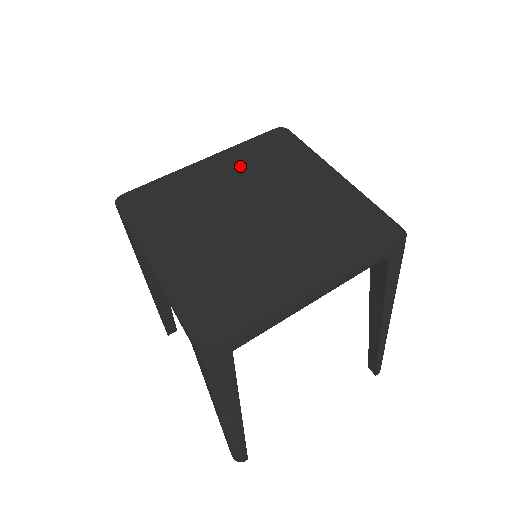
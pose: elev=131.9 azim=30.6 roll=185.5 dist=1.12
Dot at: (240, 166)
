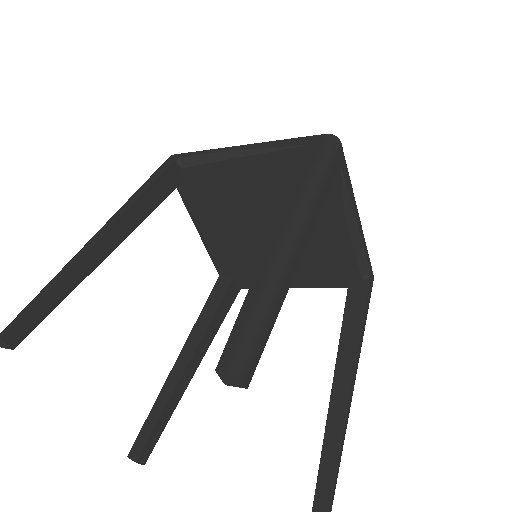
Dot at: occluded
